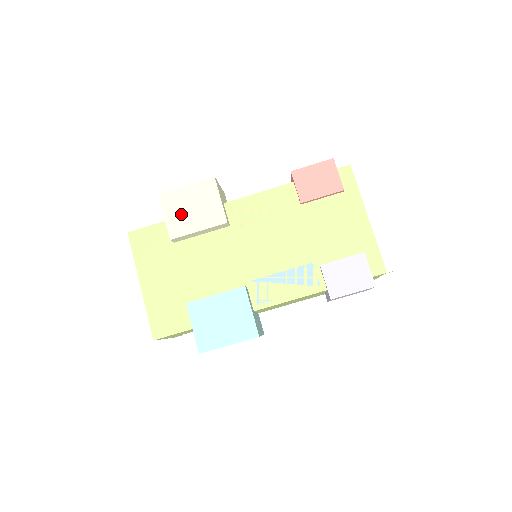
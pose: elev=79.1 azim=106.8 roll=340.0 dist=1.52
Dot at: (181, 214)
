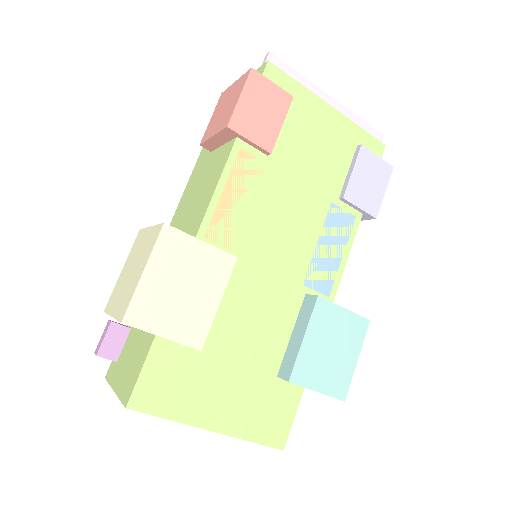
Dot at: (179, 310)
